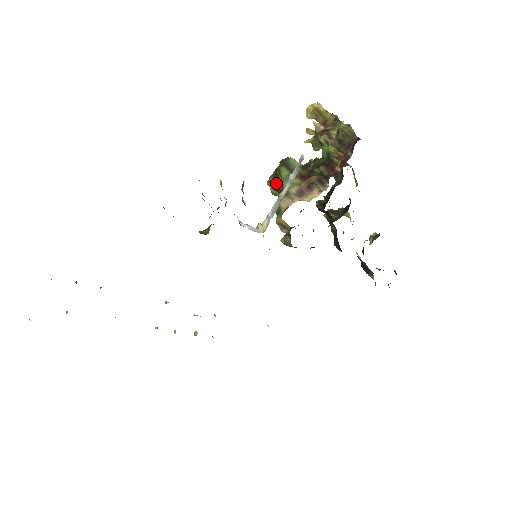
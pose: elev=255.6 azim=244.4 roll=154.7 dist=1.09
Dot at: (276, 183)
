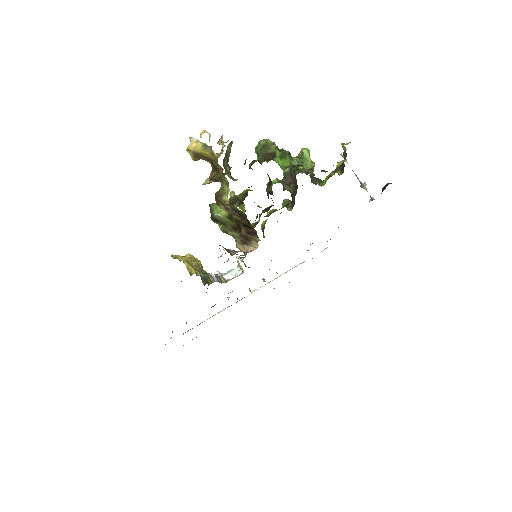
Dot at: (222, 230)
